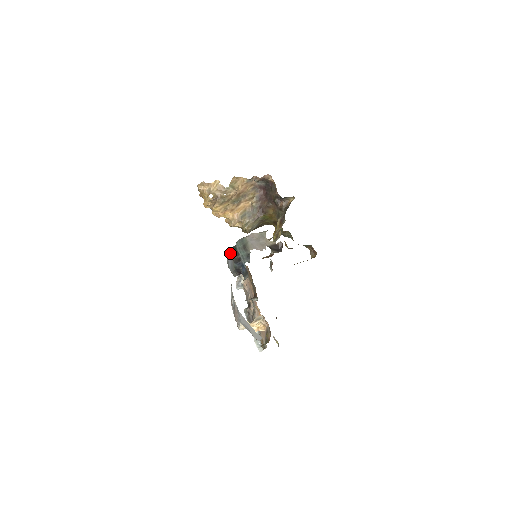
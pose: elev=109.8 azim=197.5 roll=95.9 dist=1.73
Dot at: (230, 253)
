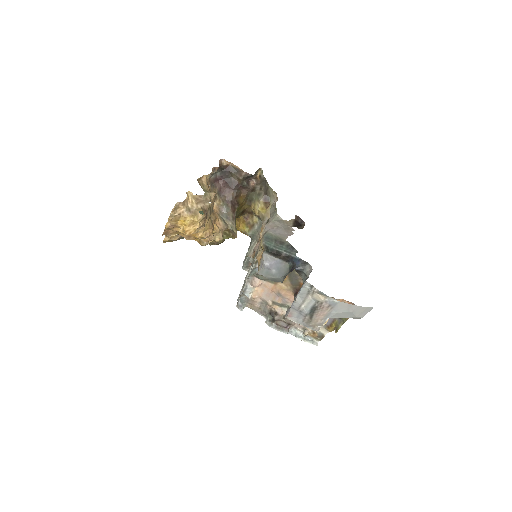
Dot at: (274, 257)
